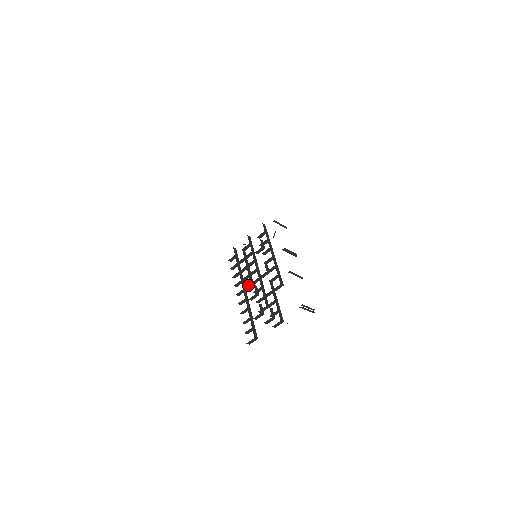
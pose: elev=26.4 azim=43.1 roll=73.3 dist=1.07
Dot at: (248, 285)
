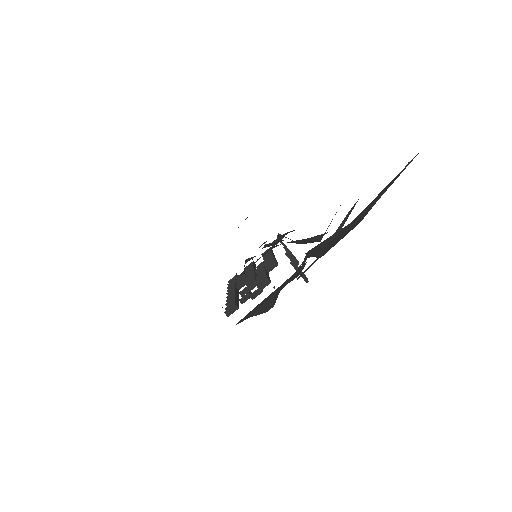
Dot at: (242, 281)
